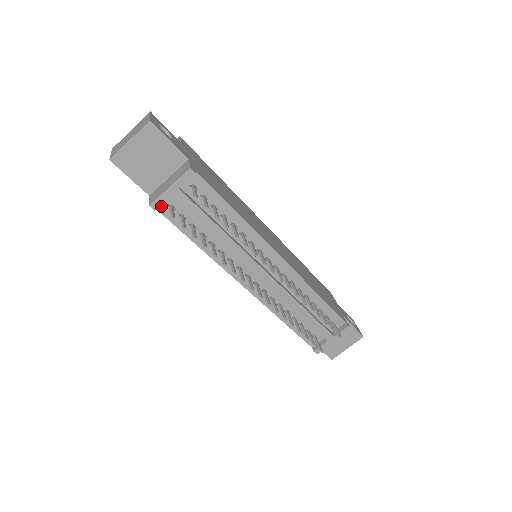
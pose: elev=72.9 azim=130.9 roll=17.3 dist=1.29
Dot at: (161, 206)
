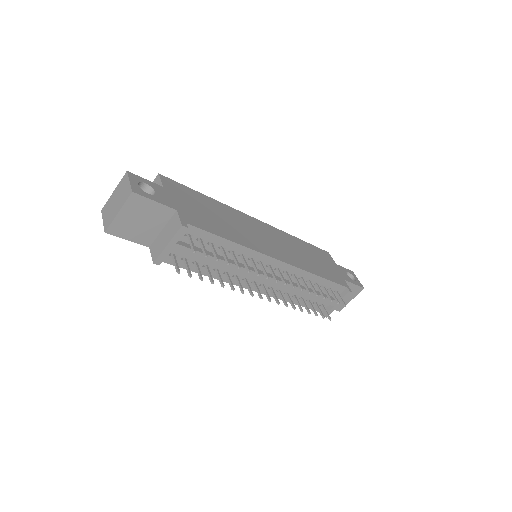
Dot at: occluded
